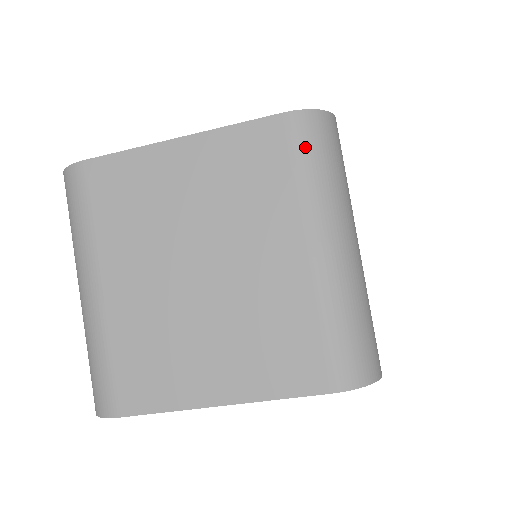
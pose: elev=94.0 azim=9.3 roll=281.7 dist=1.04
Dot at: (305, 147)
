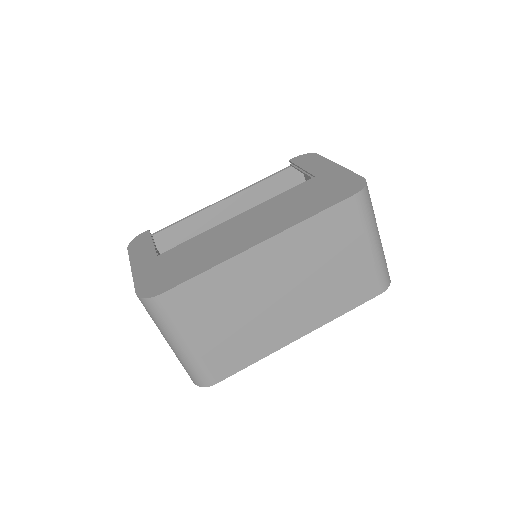
Dot at: (146, 310)
